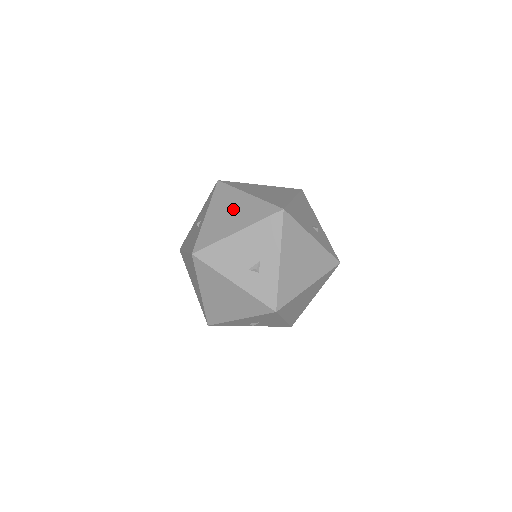
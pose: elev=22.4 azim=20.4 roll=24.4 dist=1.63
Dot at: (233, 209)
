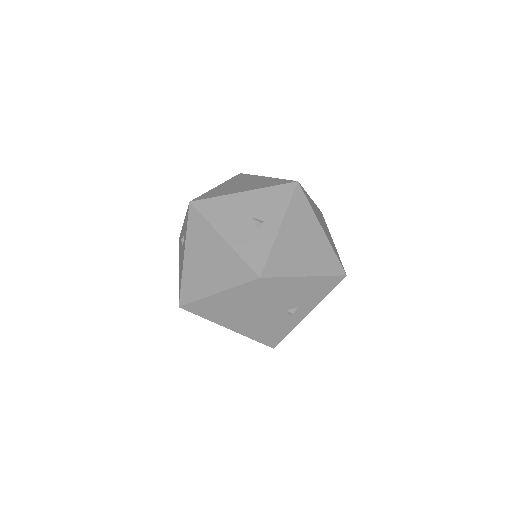
Dot at: (307, 241)
